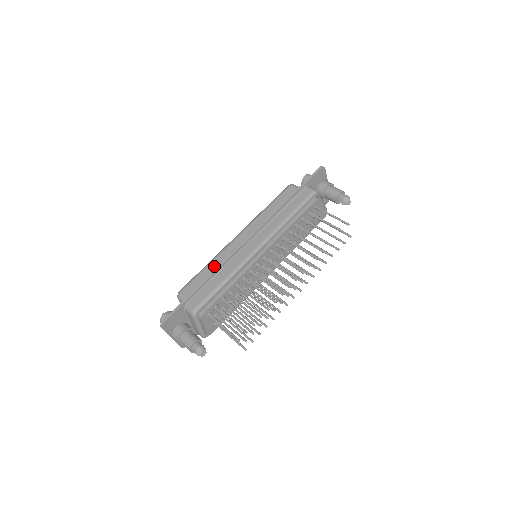
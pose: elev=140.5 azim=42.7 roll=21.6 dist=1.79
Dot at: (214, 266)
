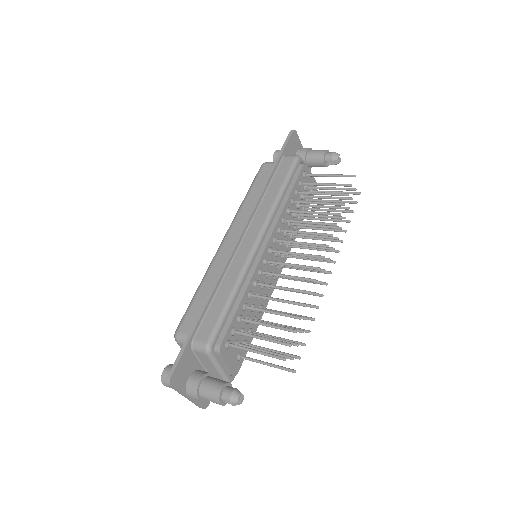
Dot at: (210, 283)
